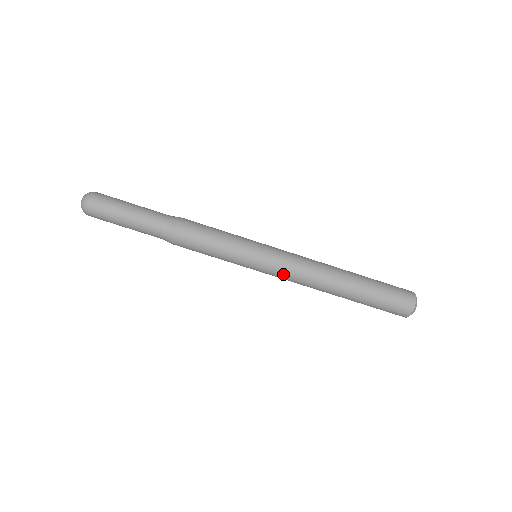
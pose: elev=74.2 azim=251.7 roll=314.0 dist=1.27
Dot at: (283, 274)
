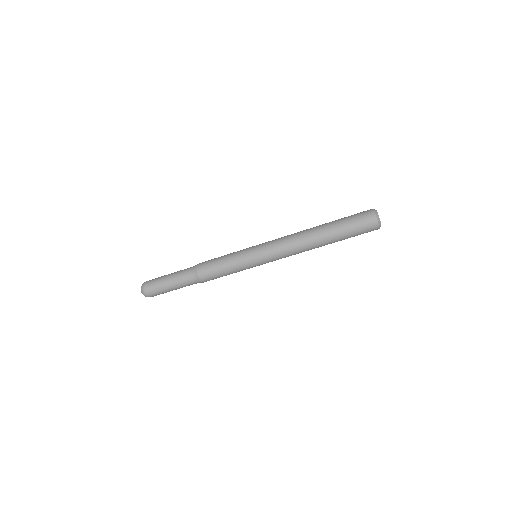
Dot at: (276, 253)
